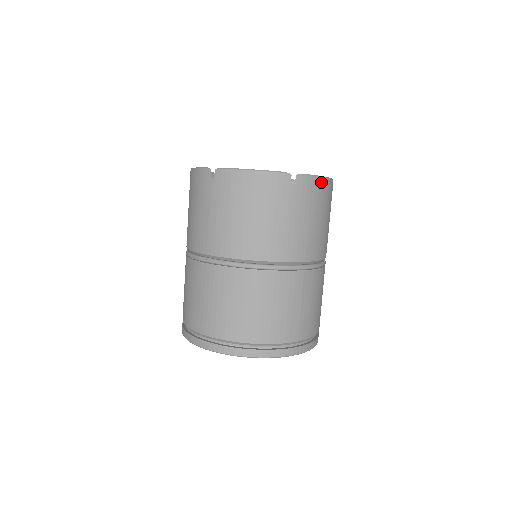
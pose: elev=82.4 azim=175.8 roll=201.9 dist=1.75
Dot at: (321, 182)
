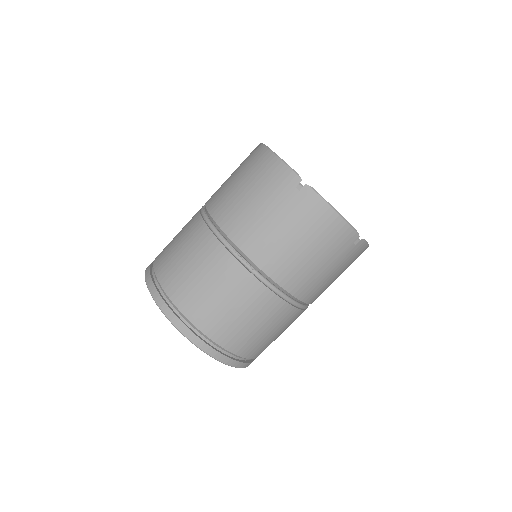
Dot at: (365, 249)
